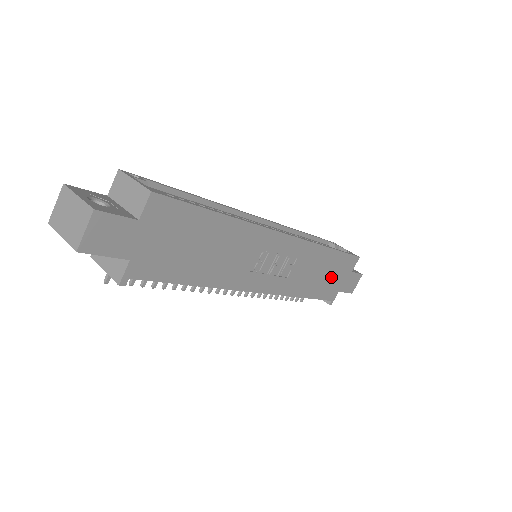
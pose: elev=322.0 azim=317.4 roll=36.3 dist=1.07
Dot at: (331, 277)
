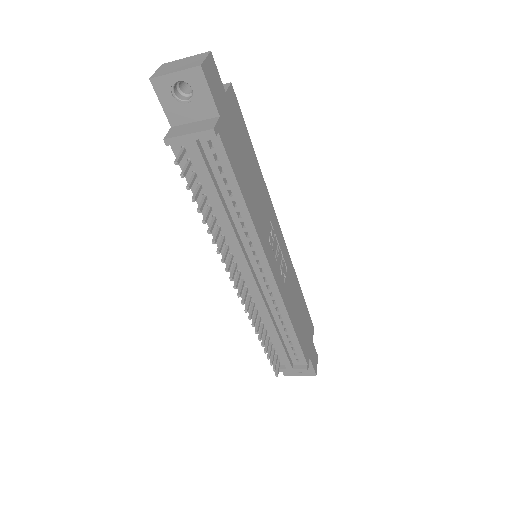
Dot at: (304, 328)
